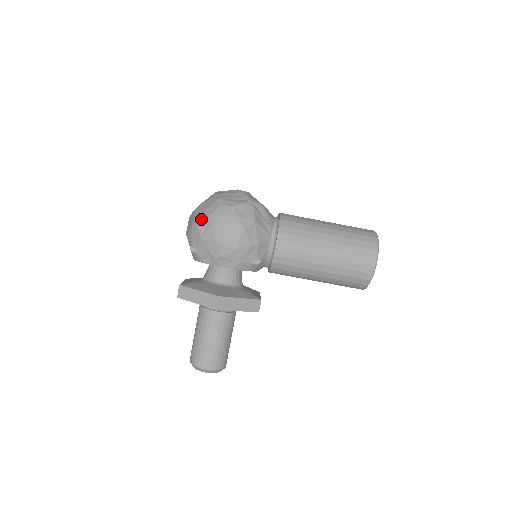
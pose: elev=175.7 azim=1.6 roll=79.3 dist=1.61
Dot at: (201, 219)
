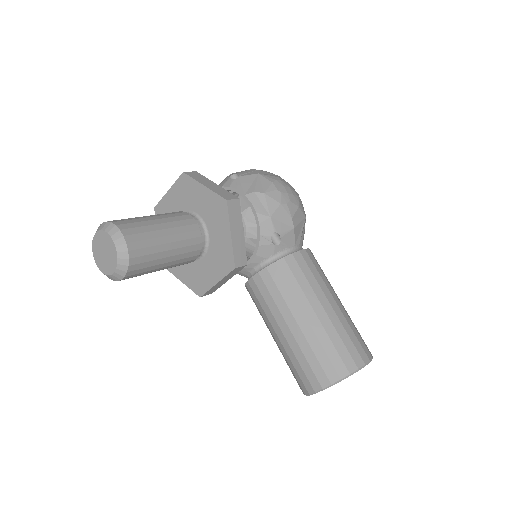
Dot at: occluded
